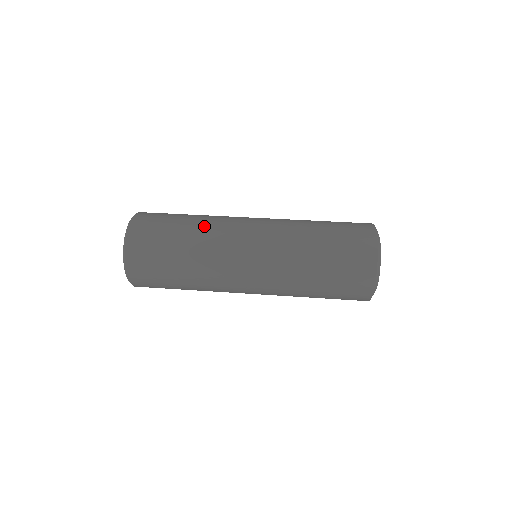
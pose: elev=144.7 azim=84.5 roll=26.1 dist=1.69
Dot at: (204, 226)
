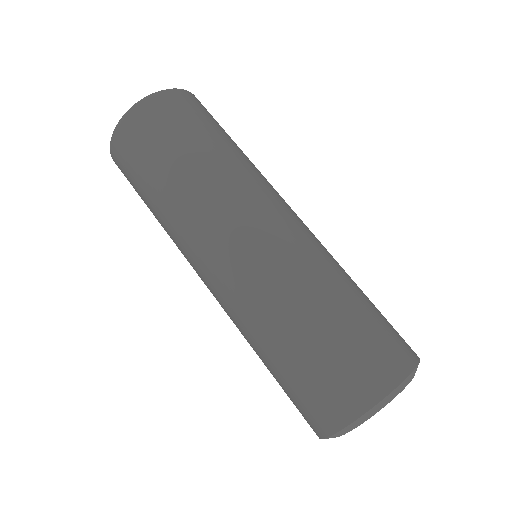
Dot at: (225, 166)
